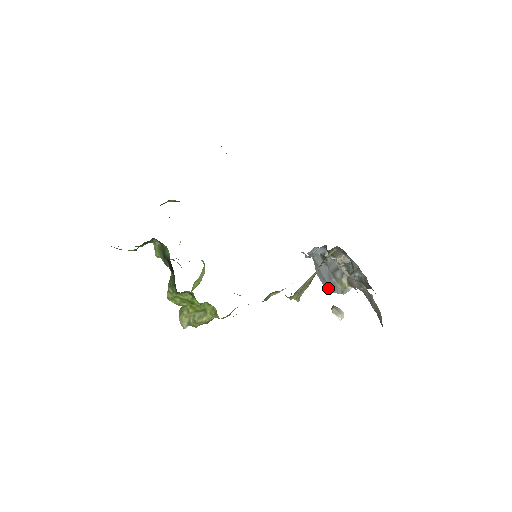
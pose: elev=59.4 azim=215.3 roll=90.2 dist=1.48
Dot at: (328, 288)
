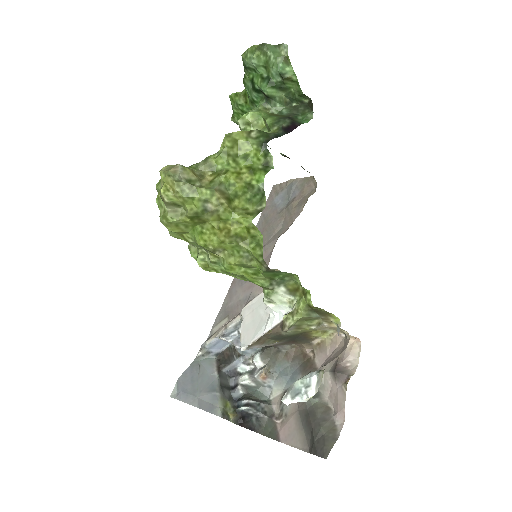
Dot at: (192, 401)
